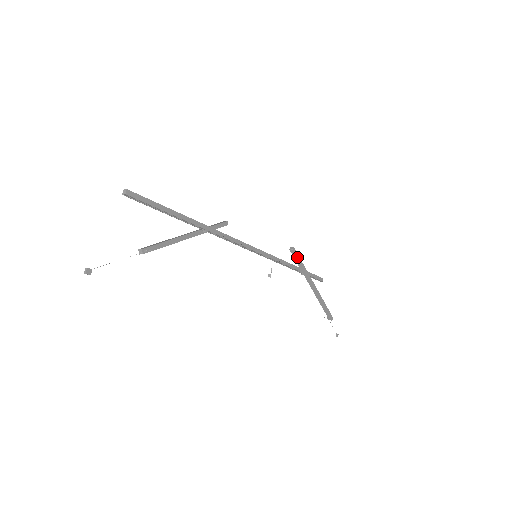
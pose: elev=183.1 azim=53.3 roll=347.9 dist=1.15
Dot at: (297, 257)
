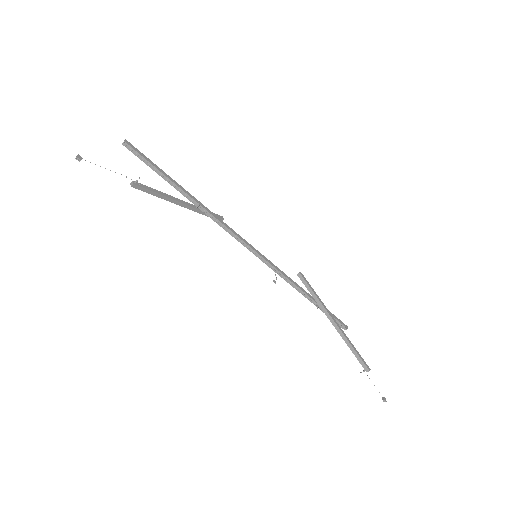
Dot at: (306, 282)
